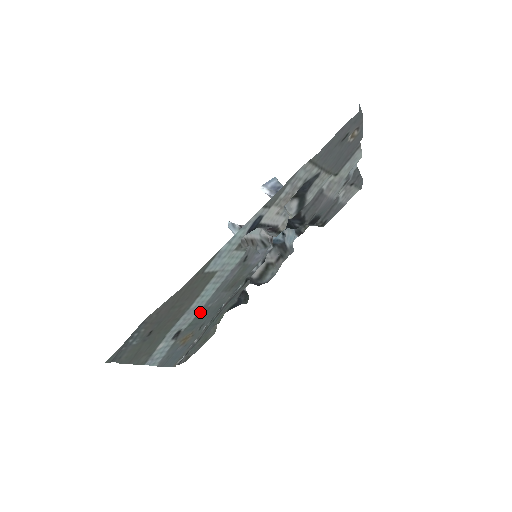
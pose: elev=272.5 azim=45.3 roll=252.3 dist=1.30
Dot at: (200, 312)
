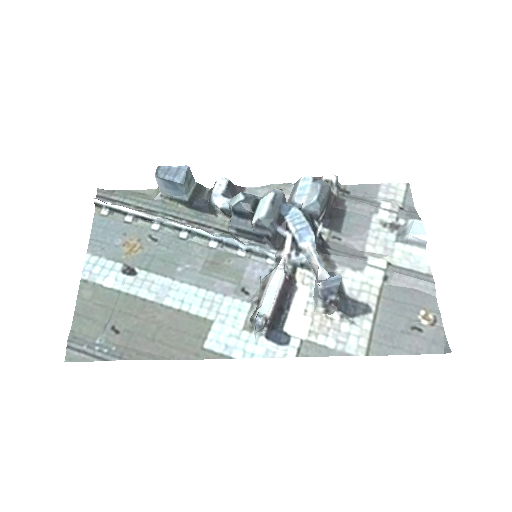
Dot at: (166, 273)
